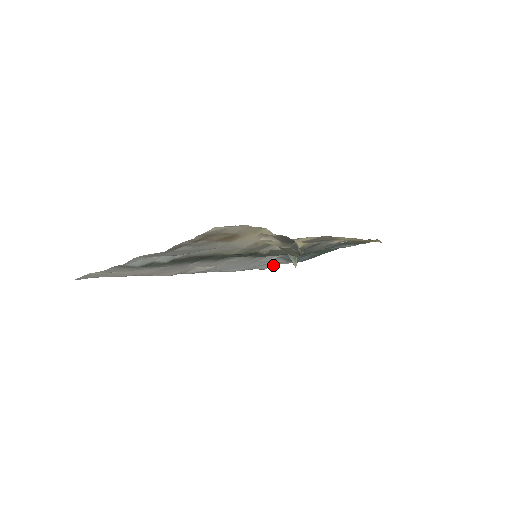
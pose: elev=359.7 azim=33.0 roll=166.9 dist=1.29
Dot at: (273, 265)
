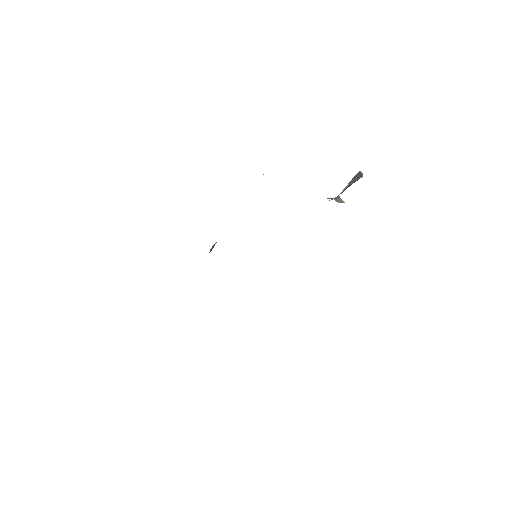
Dot at: occluded
